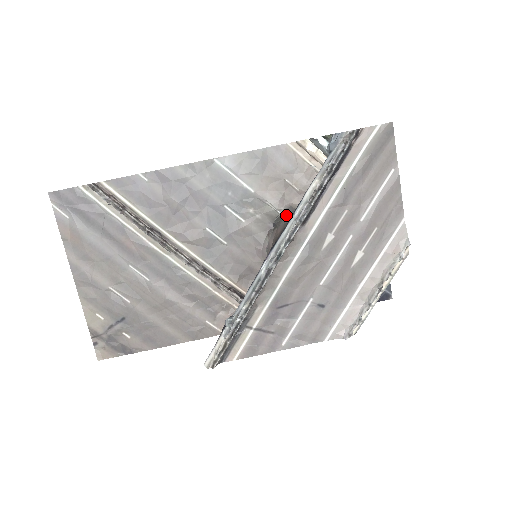
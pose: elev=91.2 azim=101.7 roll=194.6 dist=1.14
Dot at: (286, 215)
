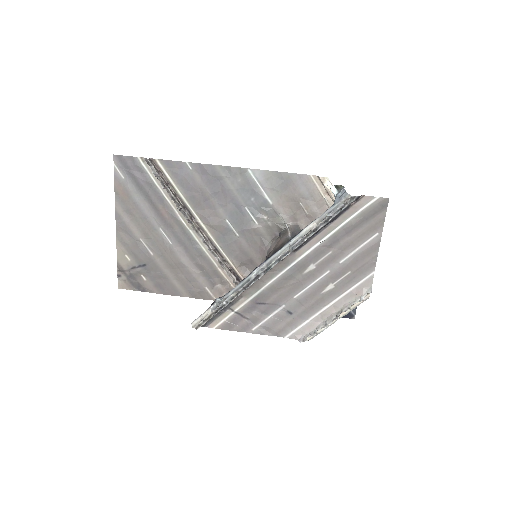
Dot at: (291, 231)
